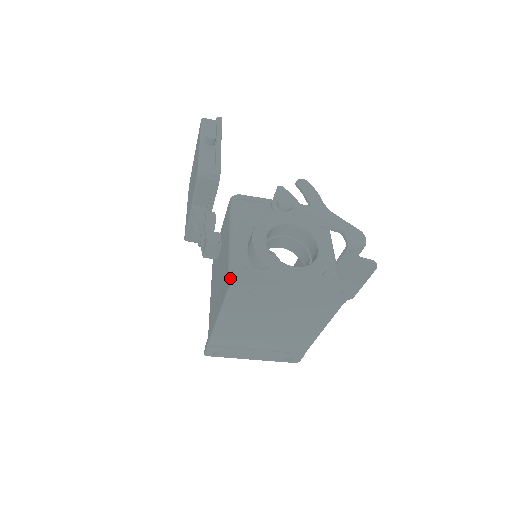
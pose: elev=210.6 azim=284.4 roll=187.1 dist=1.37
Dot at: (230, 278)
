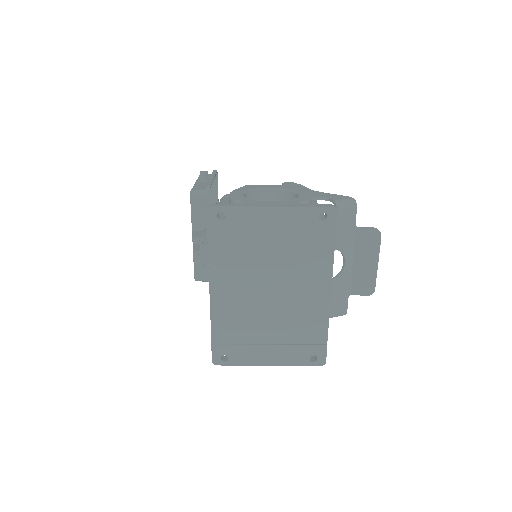
Dot at: (207, 220)
